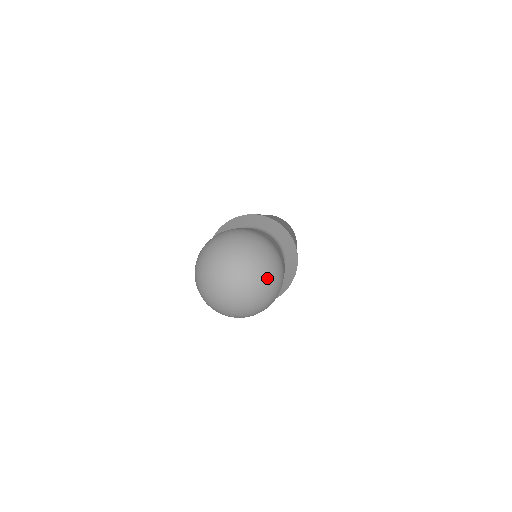
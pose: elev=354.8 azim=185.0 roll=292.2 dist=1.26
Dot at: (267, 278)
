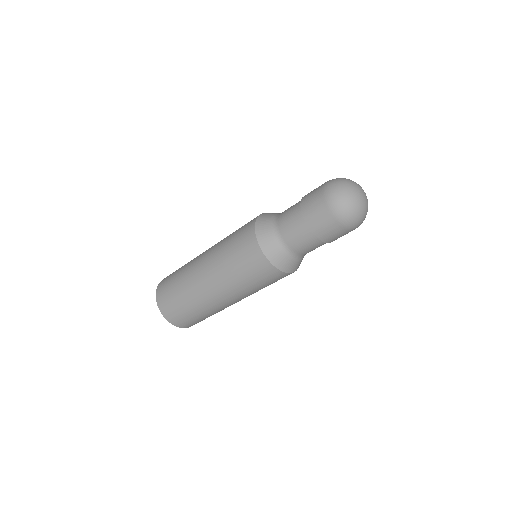
Dot at: occluded
